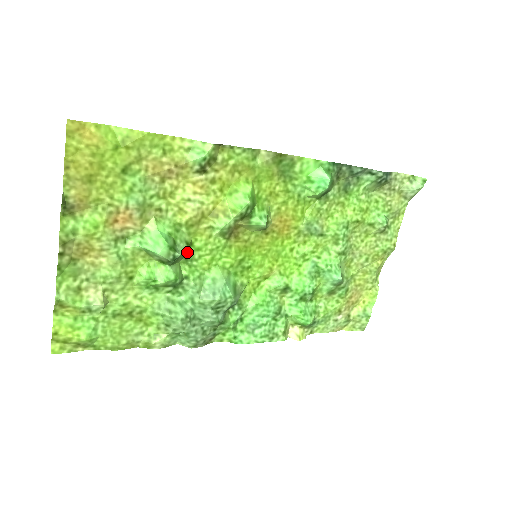
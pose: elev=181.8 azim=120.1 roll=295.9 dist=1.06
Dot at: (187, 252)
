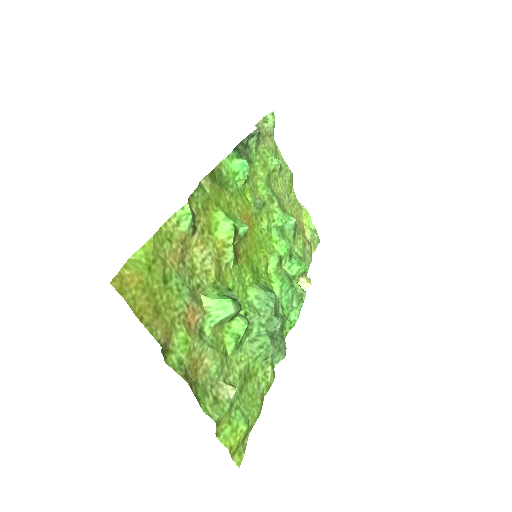
Dot at: occluded
